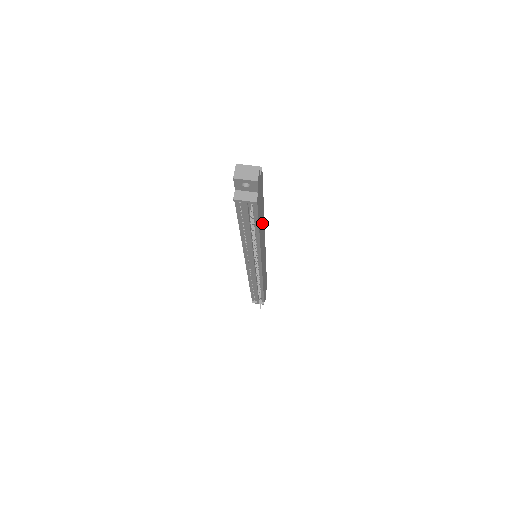
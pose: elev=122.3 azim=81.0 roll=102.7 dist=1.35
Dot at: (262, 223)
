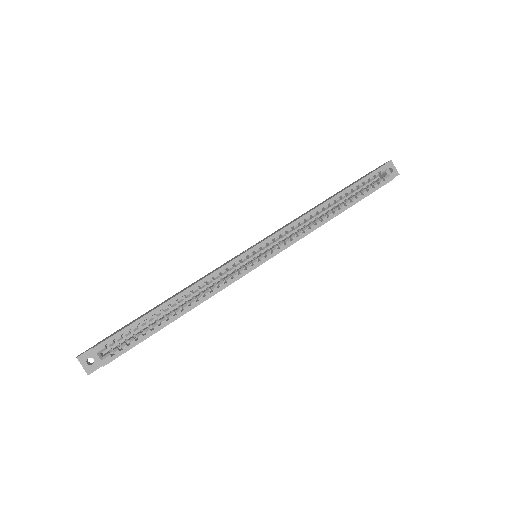
Dot at: occluded
